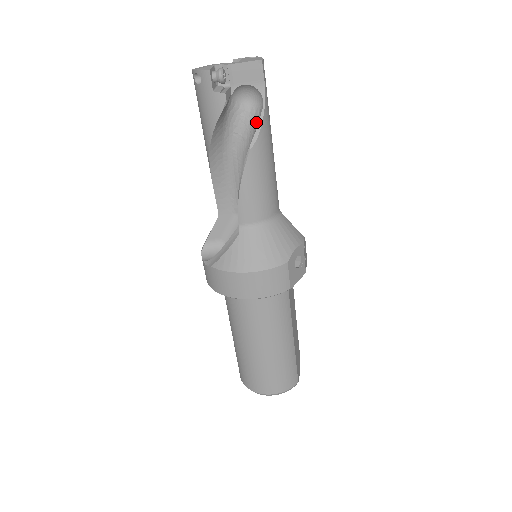
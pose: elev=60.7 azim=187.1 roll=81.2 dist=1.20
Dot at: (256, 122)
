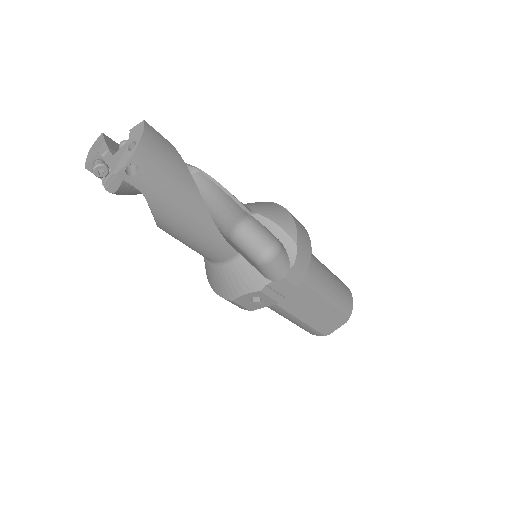
Dot at: occluded
